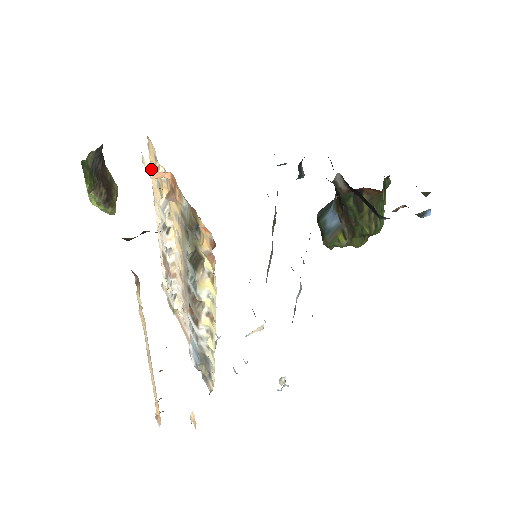
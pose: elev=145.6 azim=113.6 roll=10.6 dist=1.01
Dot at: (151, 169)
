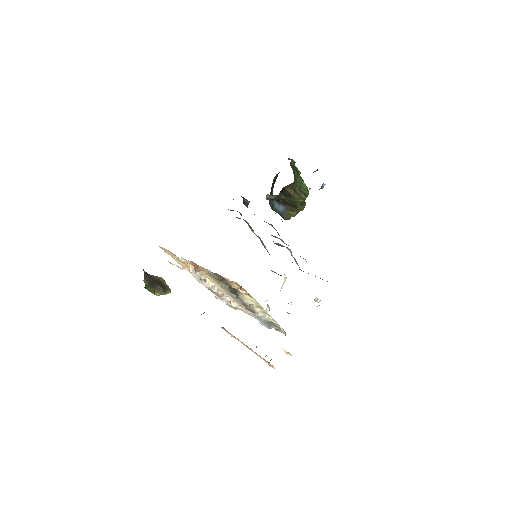
Dot at: occluded
